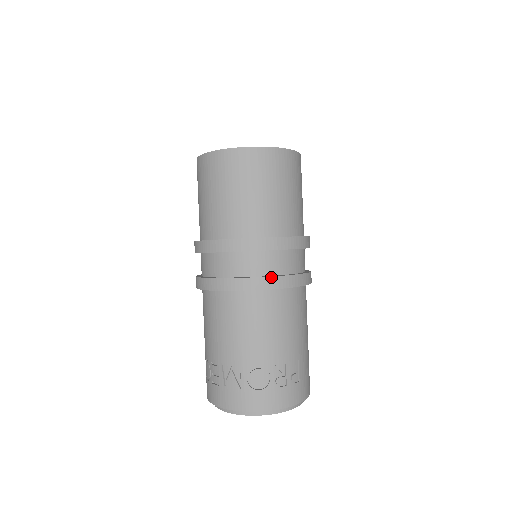
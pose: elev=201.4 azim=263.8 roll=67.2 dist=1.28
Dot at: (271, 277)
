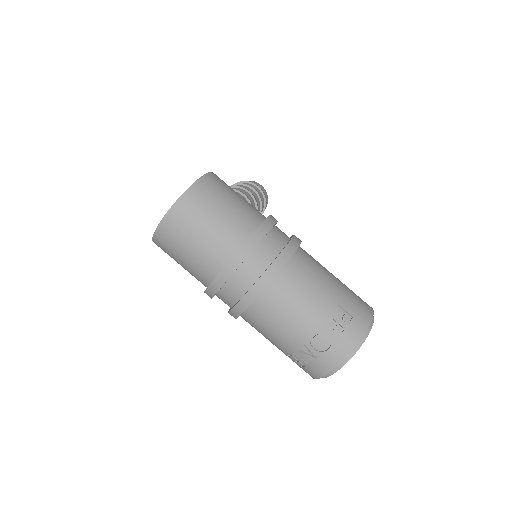
Dot at: (262, 275)
